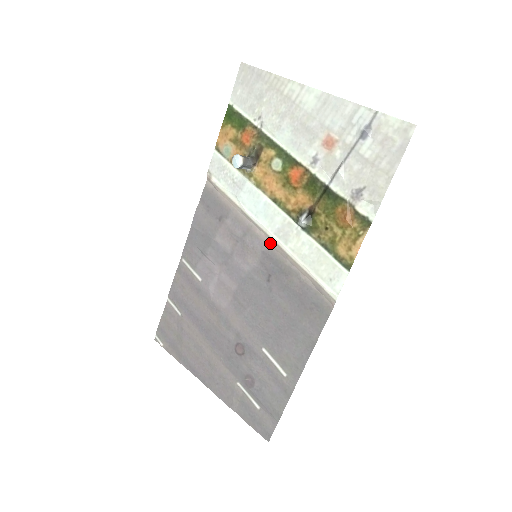
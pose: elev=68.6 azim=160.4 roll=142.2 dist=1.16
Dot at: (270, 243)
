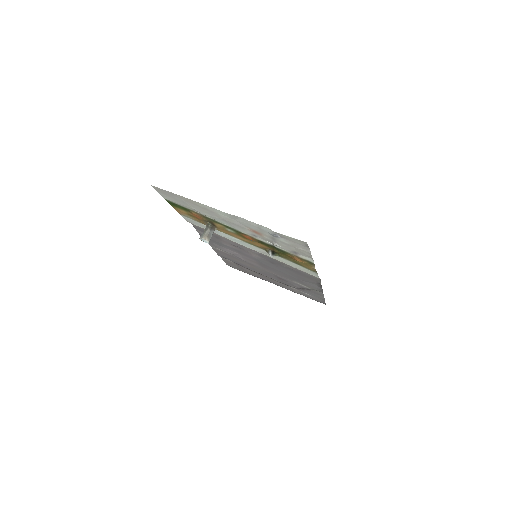
Dot at: occluded
